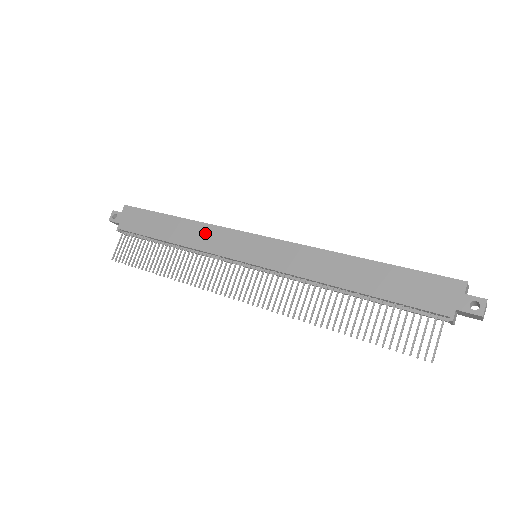
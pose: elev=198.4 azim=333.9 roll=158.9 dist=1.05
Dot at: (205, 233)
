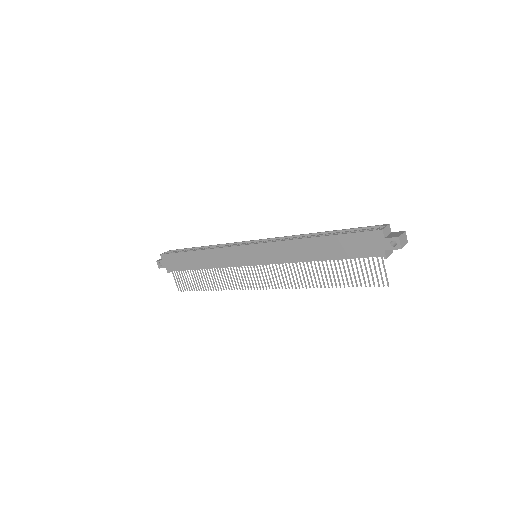
Dot at: (218, 255)
